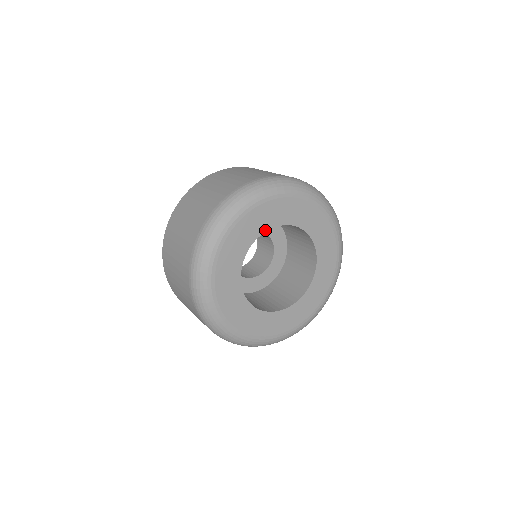
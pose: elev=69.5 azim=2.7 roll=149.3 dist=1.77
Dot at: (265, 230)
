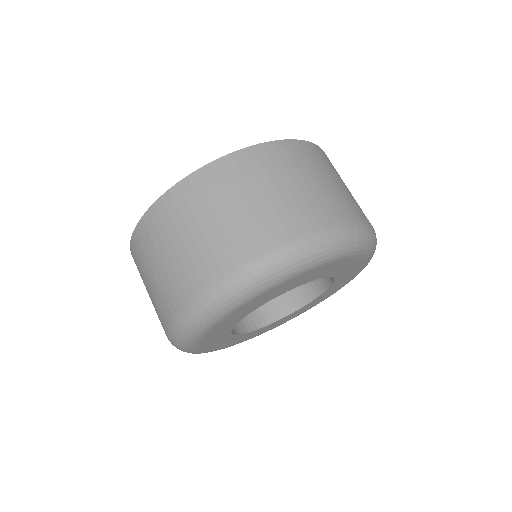
Dot at: (316, 278)
